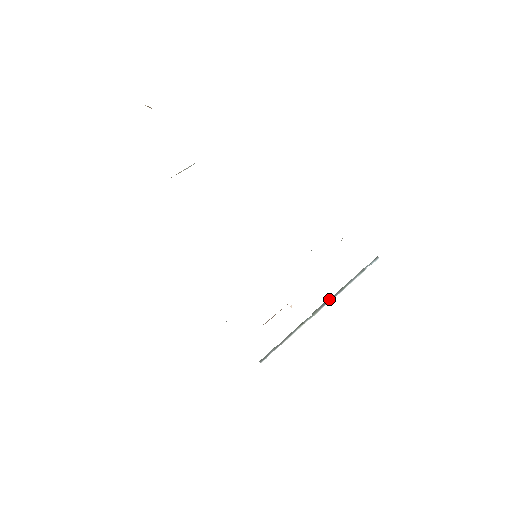
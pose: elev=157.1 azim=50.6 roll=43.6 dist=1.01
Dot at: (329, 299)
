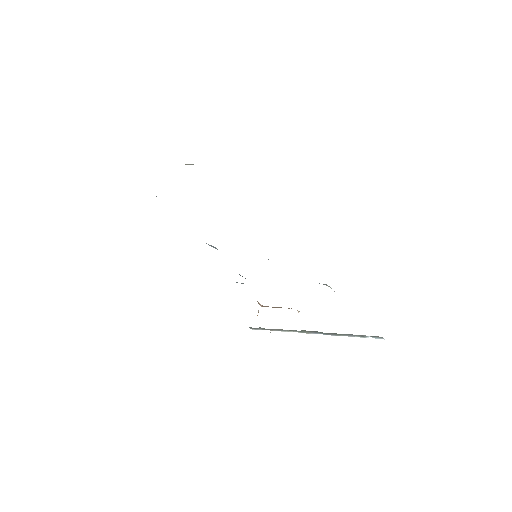
Dot at: (321, 332)
